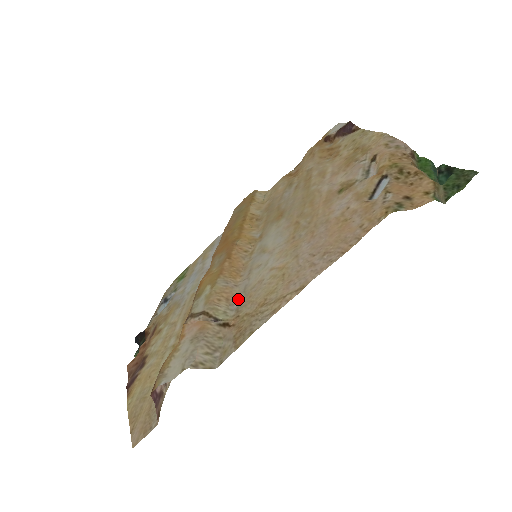
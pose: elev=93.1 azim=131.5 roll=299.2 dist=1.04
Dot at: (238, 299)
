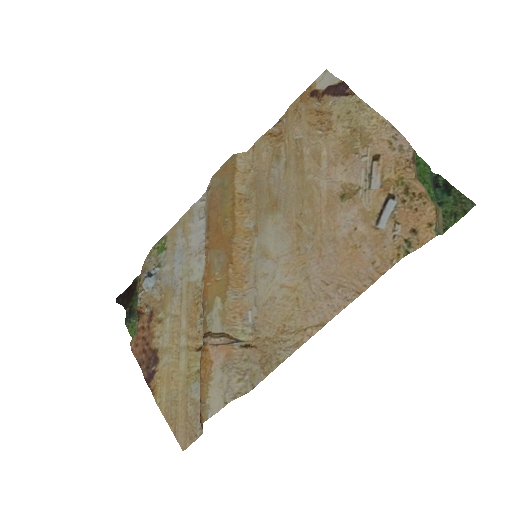
Dot at: (251, 313)
